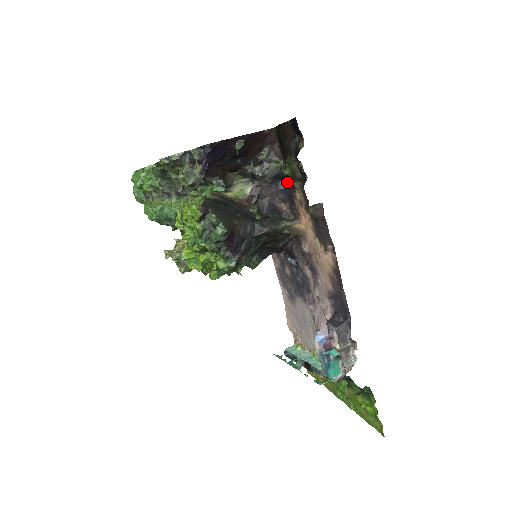
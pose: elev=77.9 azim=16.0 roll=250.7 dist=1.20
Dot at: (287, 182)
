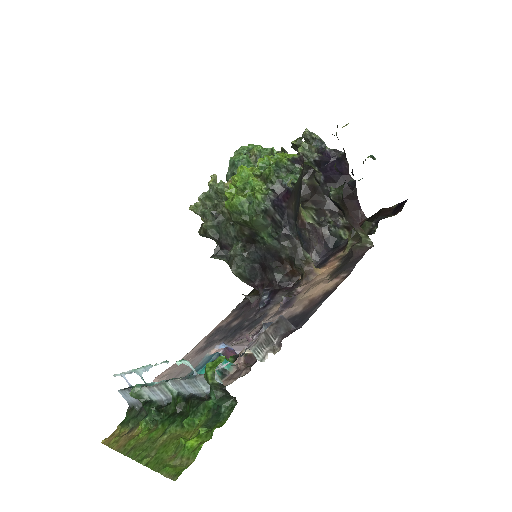
Dot at: (337, 249)
